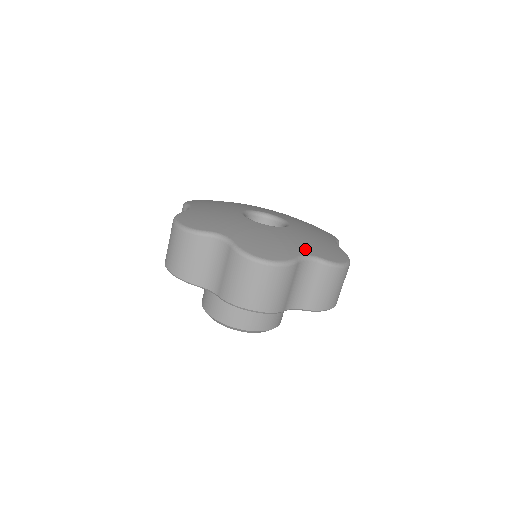
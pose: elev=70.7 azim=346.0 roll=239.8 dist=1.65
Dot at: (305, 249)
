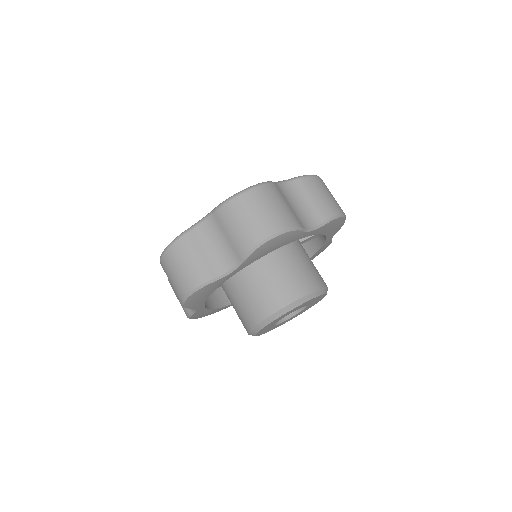
Dot at: occluded
